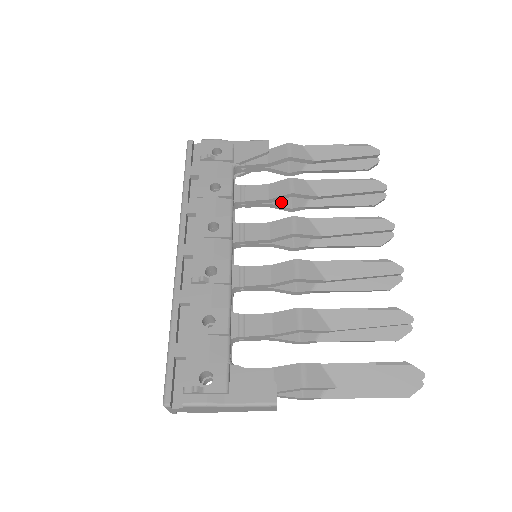
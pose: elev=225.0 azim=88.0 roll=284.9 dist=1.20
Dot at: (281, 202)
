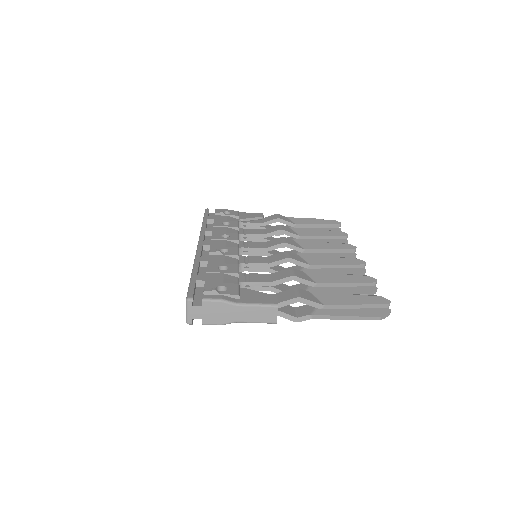
Dot at: occluded
